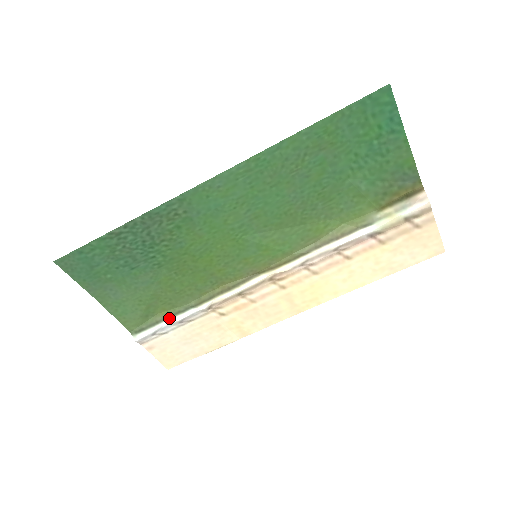
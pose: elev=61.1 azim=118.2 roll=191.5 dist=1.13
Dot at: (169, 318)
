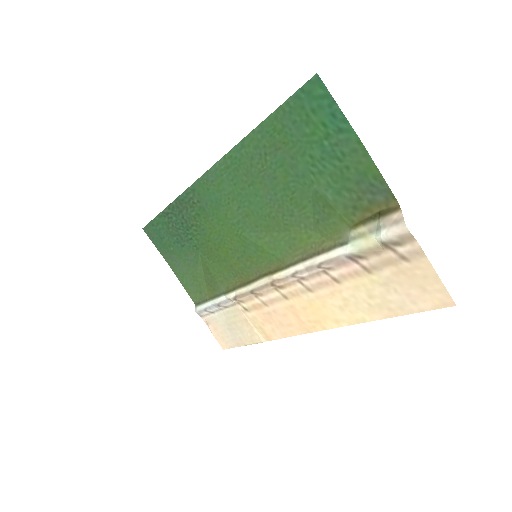
Dot at: (212, 299)
